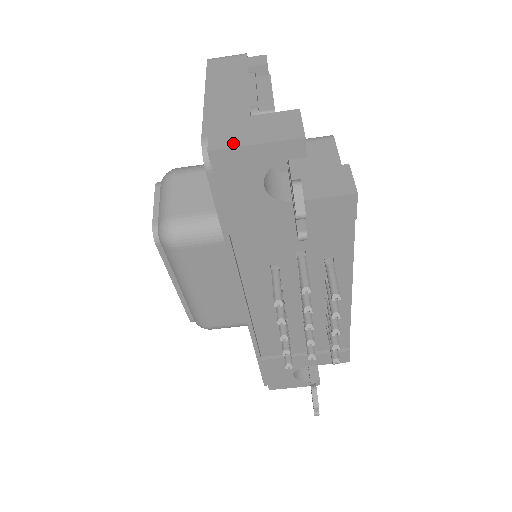
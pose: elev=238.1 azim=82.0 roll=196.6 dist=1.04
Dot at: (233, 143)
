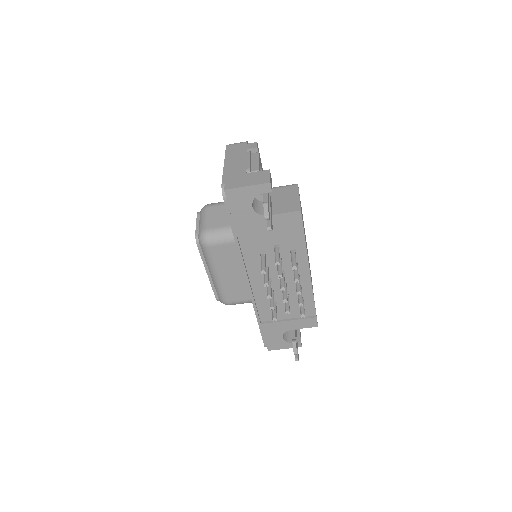
Dot at: (236, 186)
